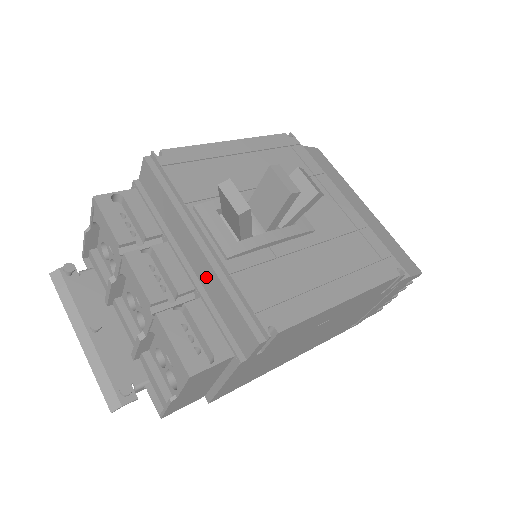
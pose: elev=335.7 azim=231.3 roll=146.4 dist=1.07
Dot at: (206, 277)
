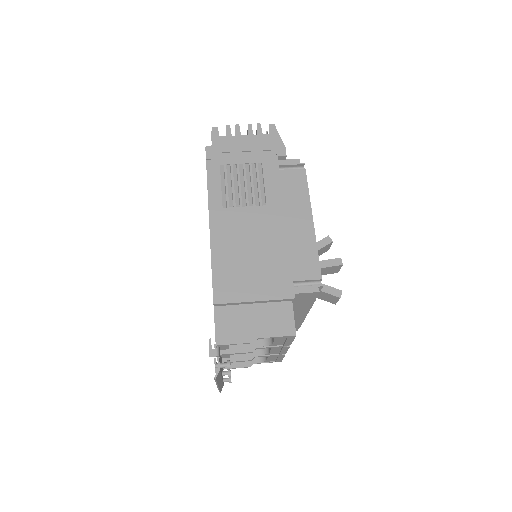
Dot at: occluded
